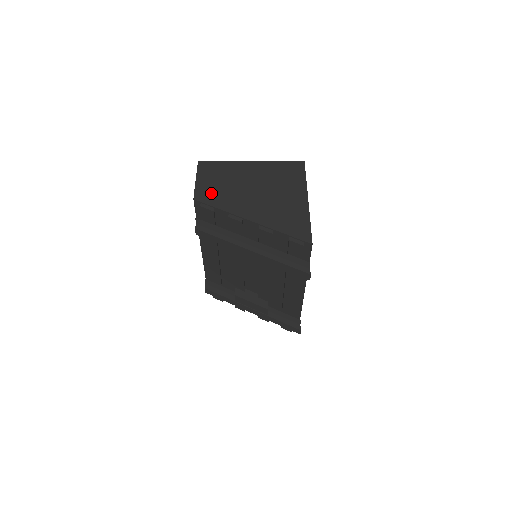
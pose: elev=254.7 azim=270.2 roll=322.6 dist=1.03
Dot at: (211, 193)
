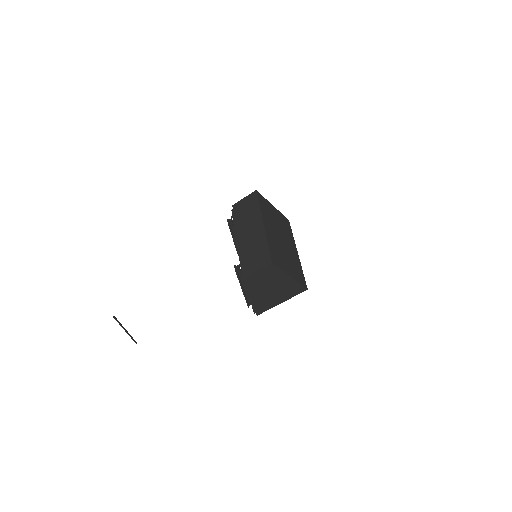
Dot at: (254, 280)
